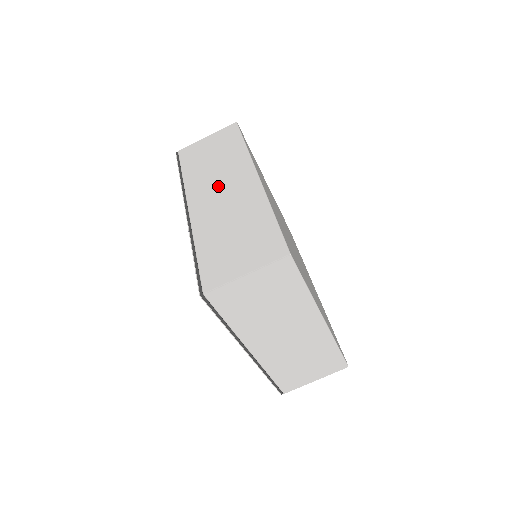
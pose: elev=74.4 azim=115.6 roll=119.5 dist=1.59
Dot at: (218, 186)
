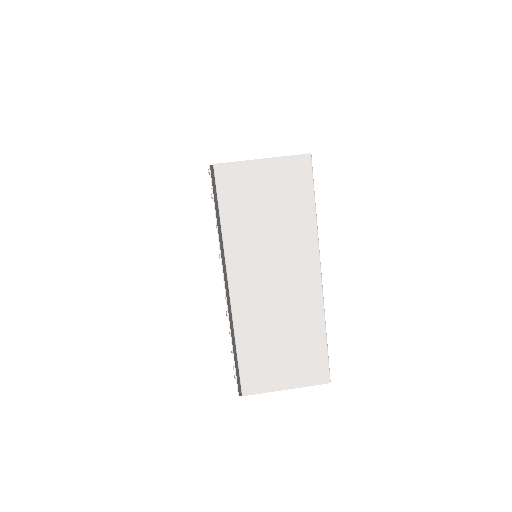
Dot at: occluded
